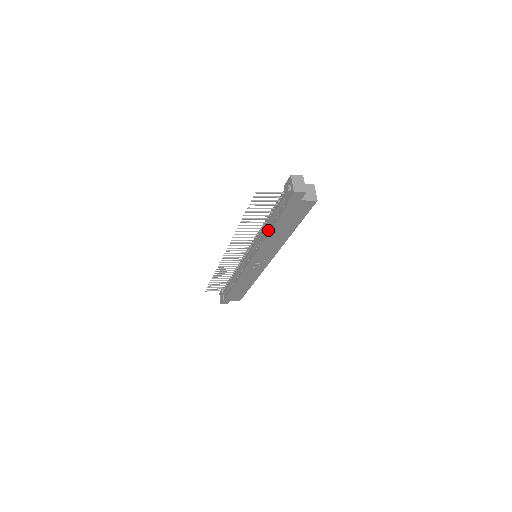
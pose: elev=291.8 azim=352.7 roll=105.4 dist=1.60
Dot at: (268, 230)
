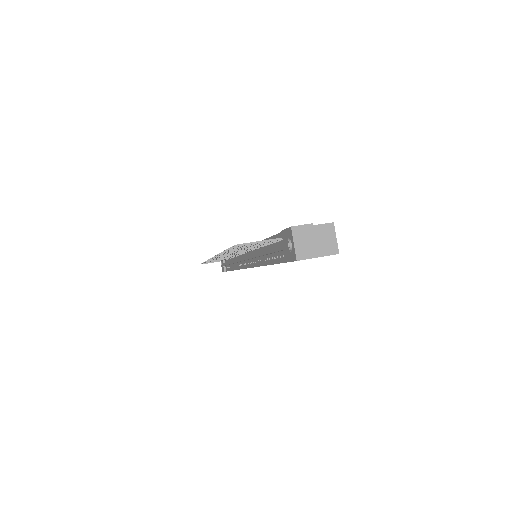
Dot at: (265, 260)
